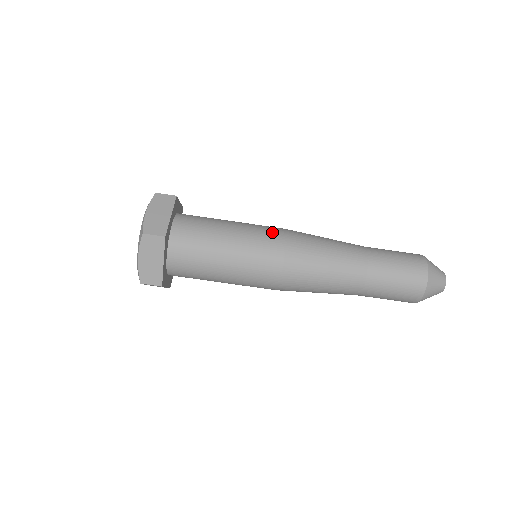
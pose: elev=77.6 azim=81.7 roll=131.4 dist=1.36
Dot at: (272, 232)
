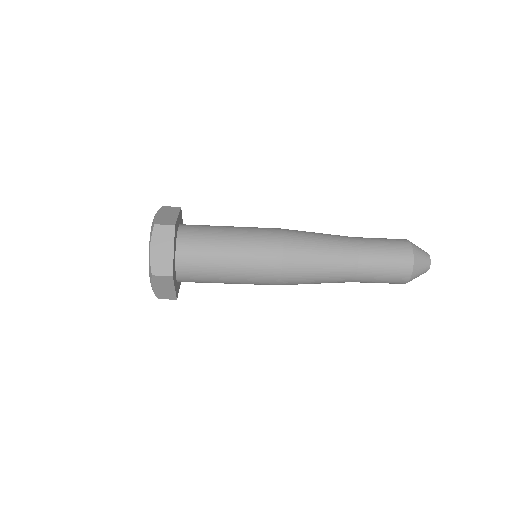
Dot at: (267, 276)
